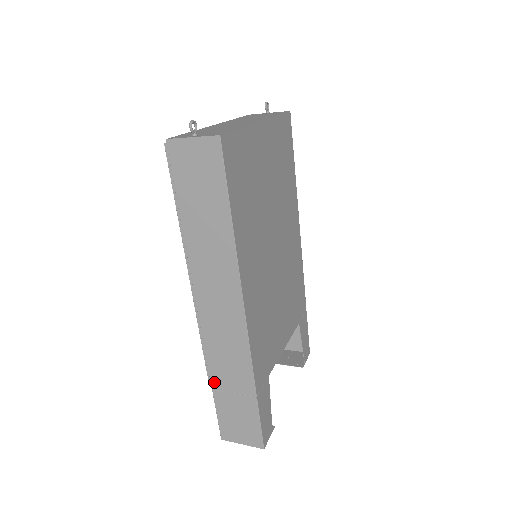
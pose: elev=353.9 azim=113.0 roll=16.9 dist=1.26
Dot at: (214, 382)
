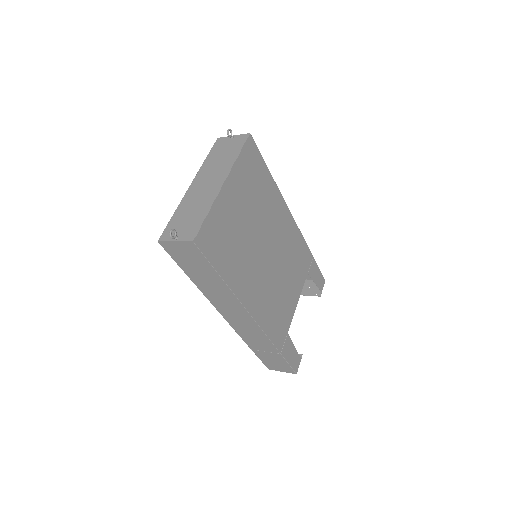
Dot at: (251, 347)
